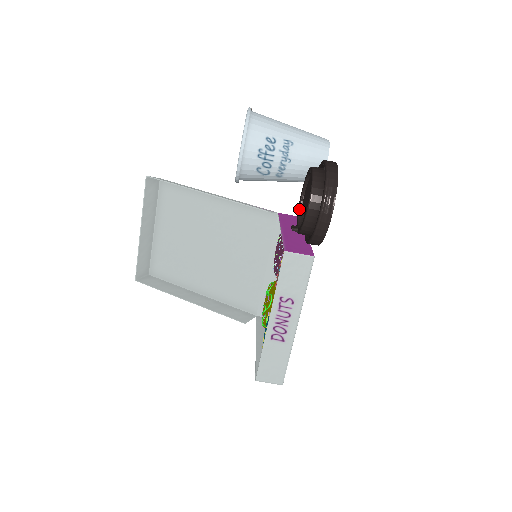
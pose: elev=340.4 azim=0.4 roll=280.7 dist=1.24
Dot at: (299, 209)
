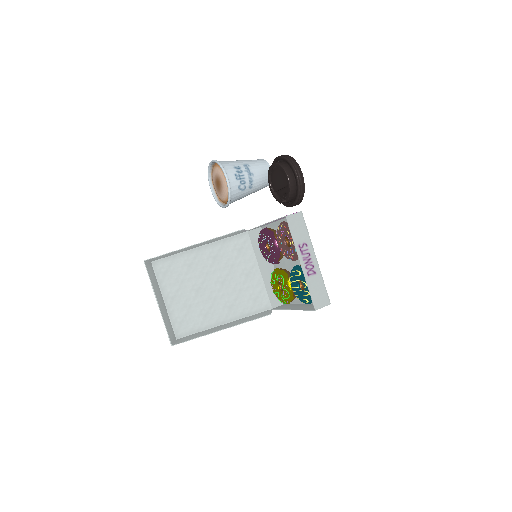
Dot at: (275, 195)
